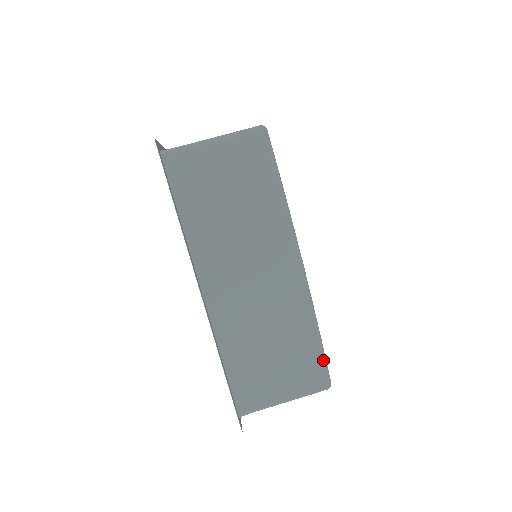
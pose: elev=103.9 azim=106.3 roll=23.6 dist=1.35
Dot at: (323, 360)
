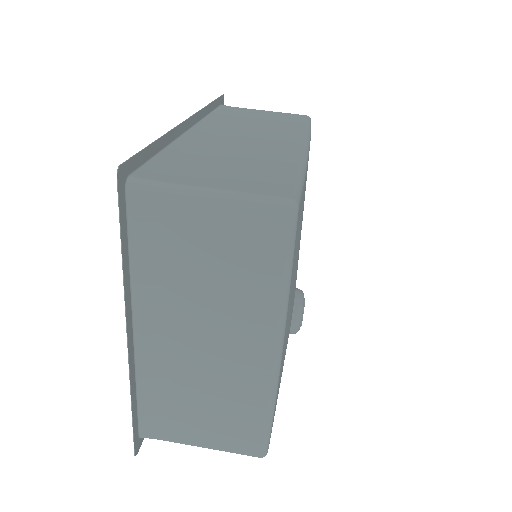
Dot at: (297, 184)
